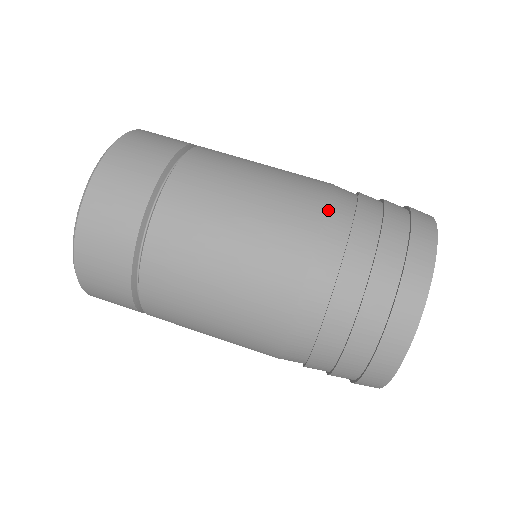
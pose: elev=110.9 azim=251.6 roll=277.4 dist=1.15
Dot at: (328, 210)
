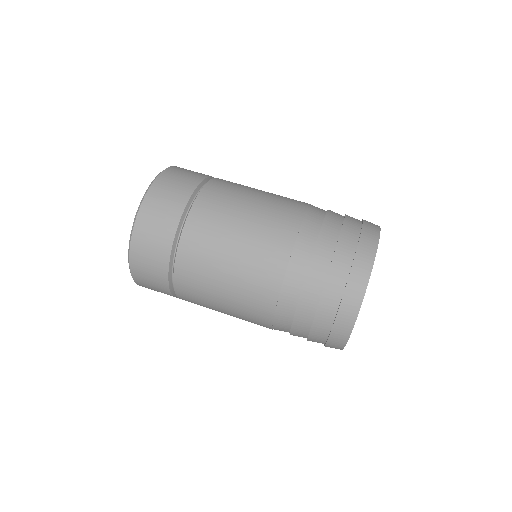
Dot at: (296, 242)
